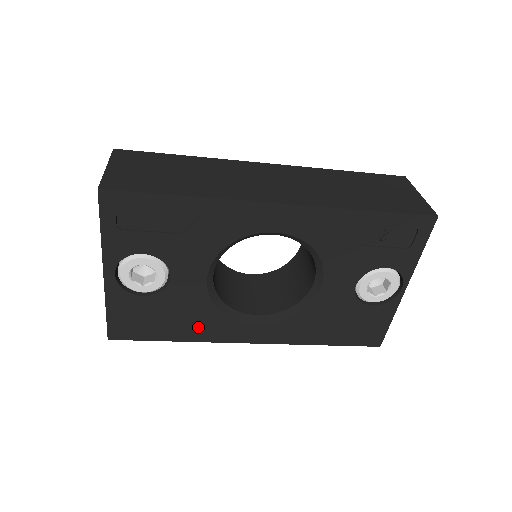
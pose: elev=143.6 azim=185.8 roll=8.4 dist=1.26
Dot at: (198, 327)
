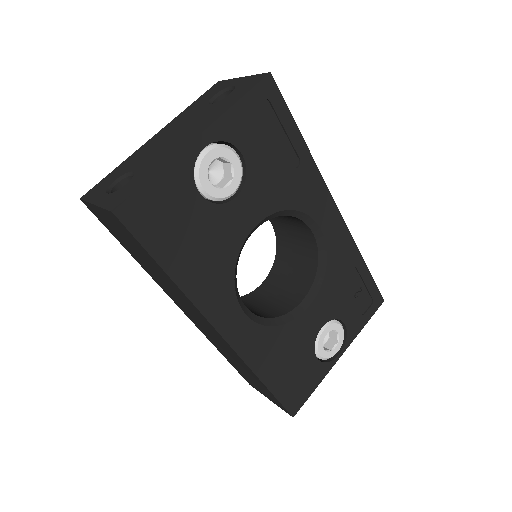
Dot at: (203, 275)
